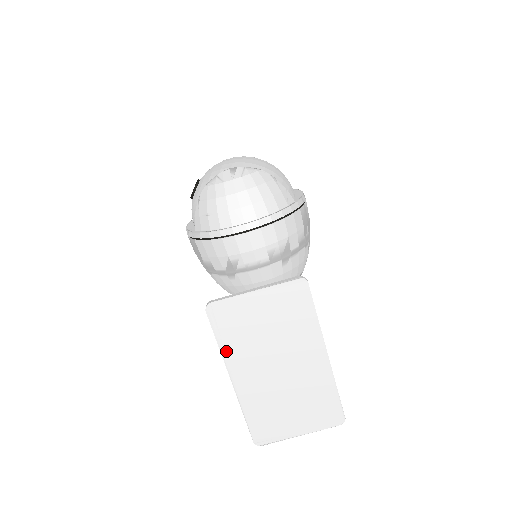
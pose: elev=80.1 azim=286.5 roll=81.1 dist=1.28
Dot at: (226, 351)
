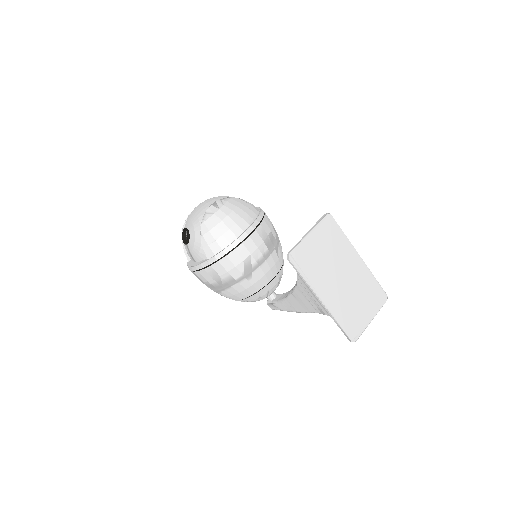
Dot at: (311, 282)
